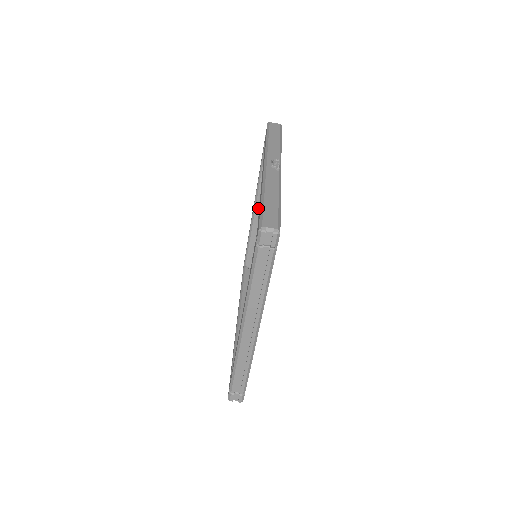
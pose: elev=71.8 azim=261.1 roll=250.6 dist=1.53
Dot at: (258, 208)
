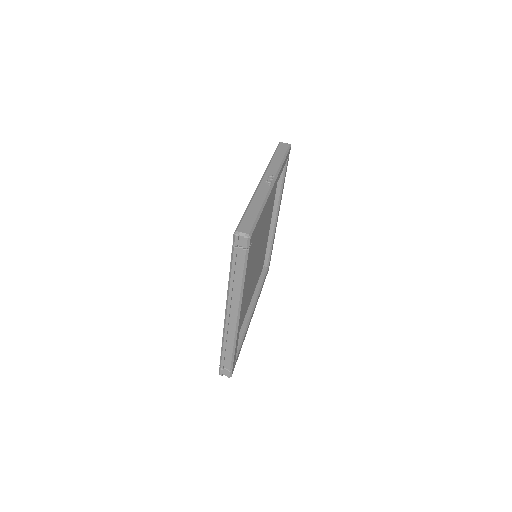
Dot at: occluded
